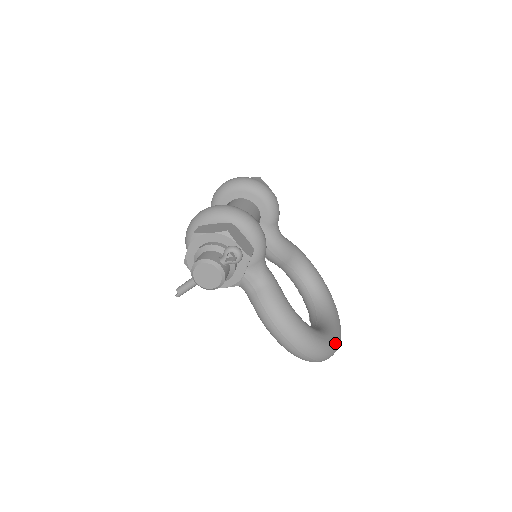
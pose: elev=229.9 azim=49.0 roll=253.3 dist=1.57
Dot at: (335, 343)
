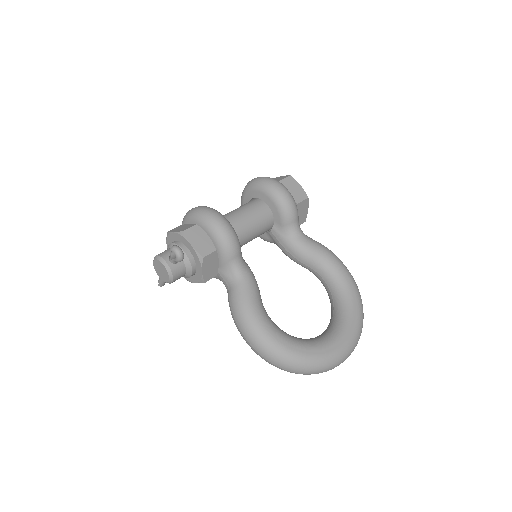
Dot at: (322, 358)
